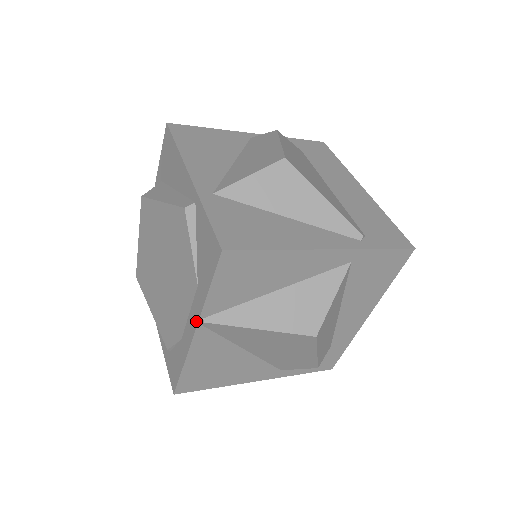
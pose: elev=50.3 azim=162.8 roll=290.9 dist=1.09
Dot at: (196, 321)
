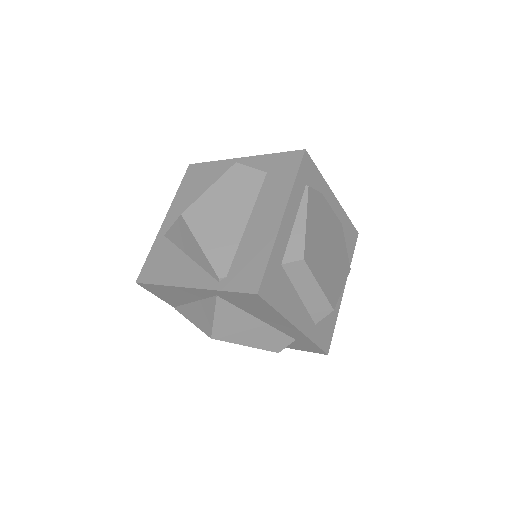
Dot at: occluded
